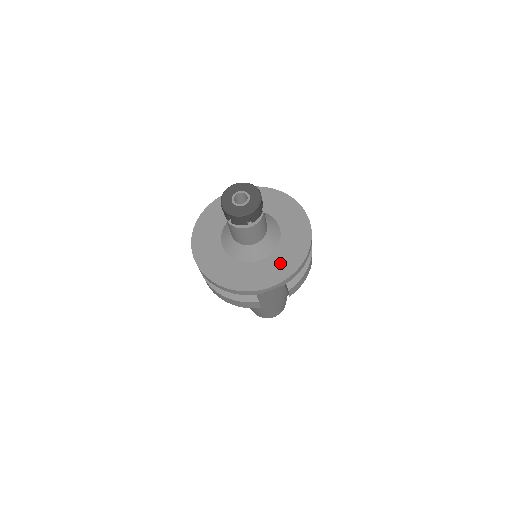
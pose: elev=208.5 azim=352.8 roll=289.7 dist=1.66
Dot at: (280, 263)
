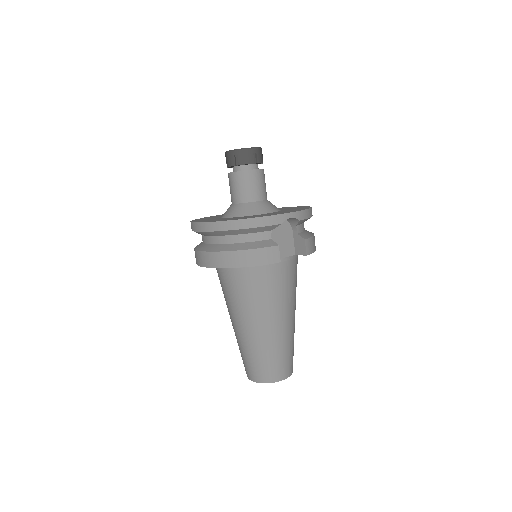
Dot at: (289, 210)
